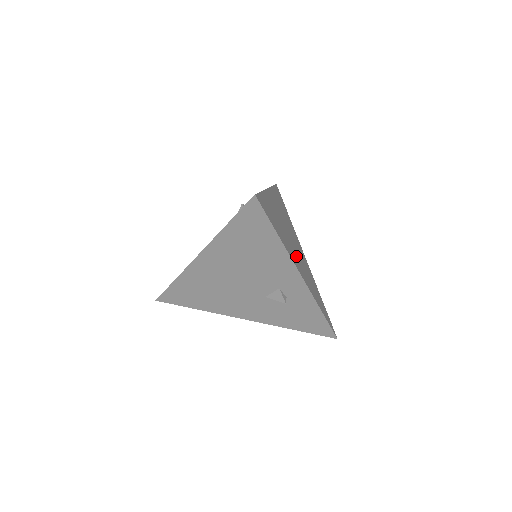
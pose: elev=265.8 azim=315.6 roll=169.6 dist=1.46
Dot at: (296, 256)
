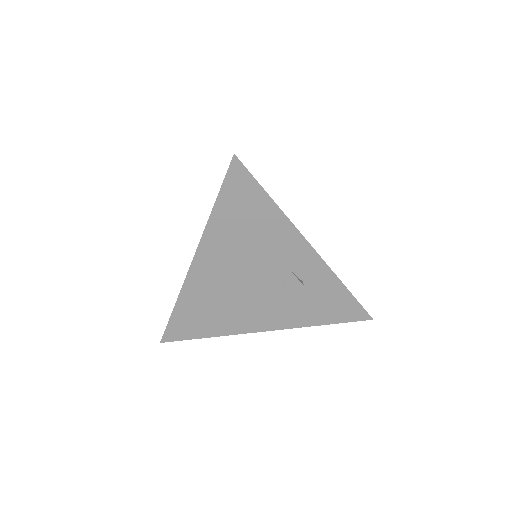
Dot at: occluded
